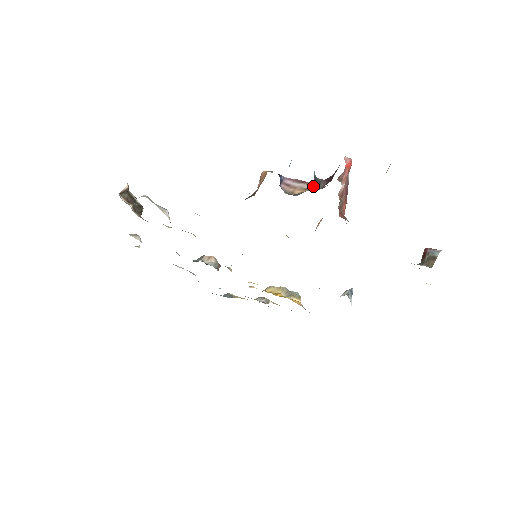
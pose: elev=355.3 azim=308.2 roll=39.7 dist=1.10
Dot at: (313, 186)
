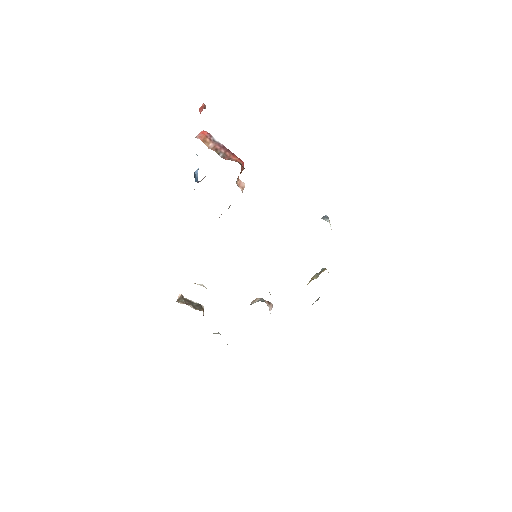
Dot at: occluded
